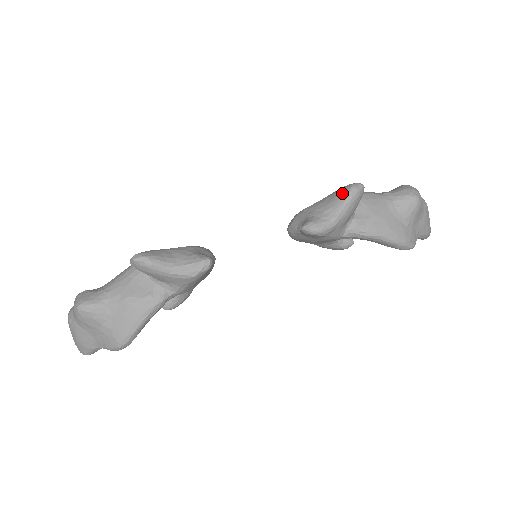
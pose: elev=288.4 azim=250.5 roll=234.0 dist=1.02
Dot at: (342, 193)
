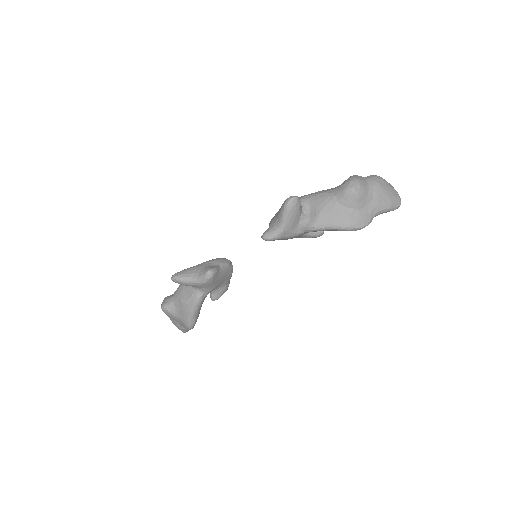
Dot at: (282, 207)
